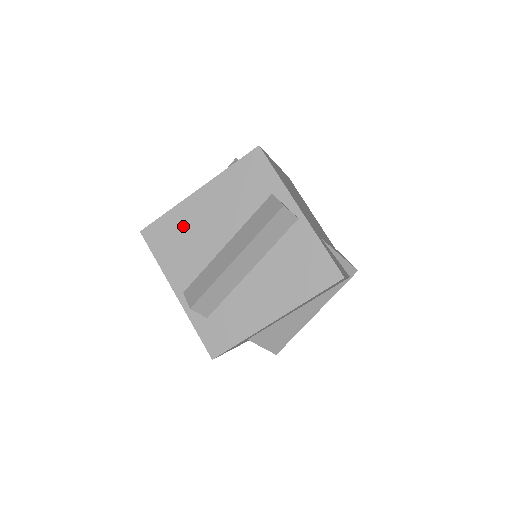
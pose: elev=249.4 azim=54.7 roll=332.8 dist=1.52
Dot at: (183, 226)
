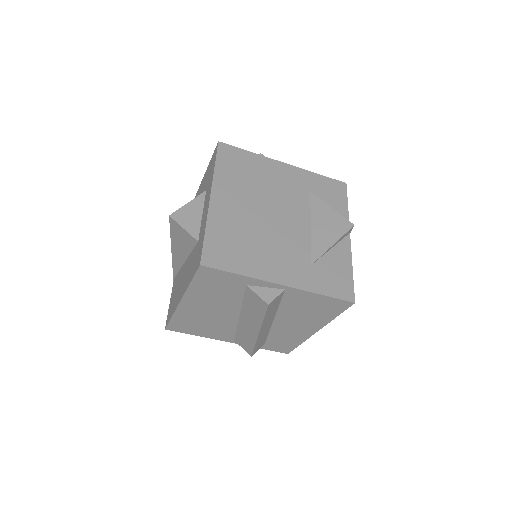
Dot at: (194, 319)
